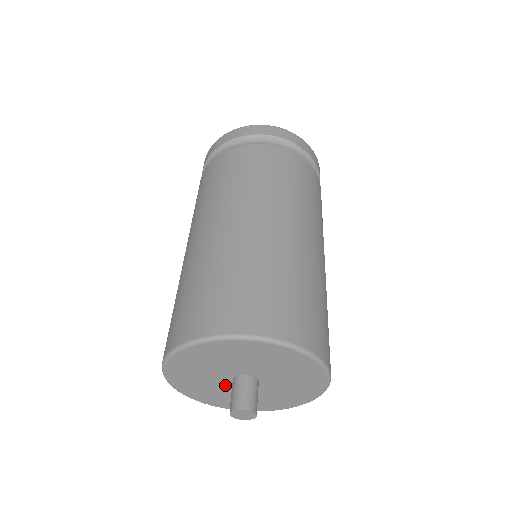
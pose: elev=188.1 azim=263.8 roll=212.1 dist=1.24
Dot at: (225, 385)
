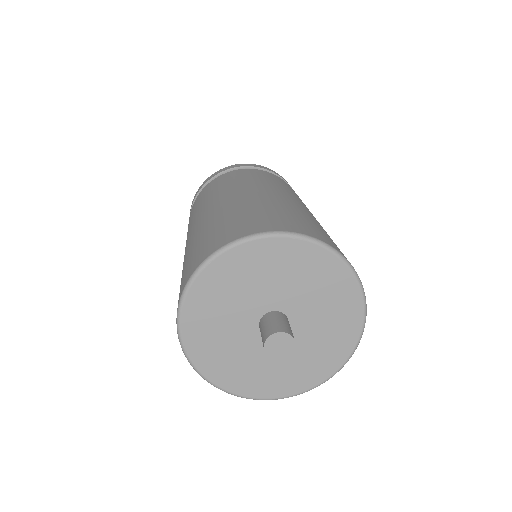
Dot at: (245, 323)
